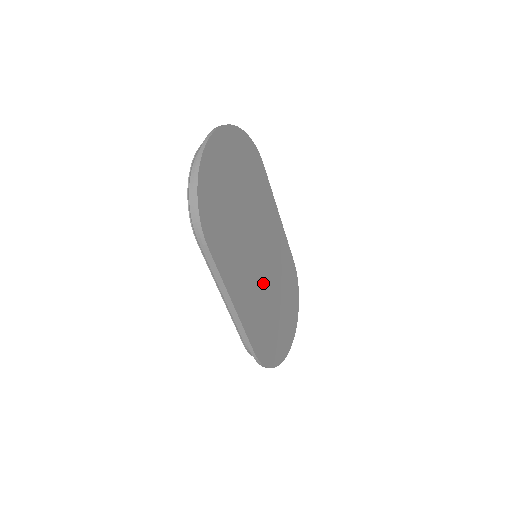
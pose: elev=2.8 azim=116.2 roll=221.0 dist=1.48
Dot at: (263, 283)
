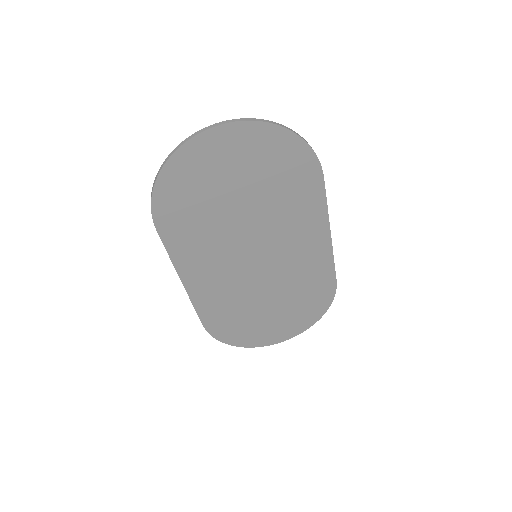
Dot at: (252, 282)
